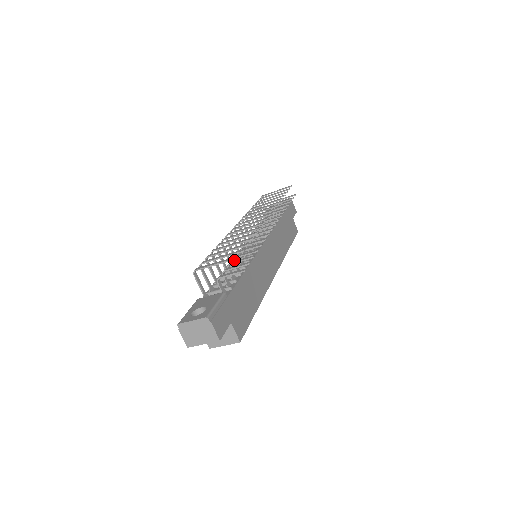
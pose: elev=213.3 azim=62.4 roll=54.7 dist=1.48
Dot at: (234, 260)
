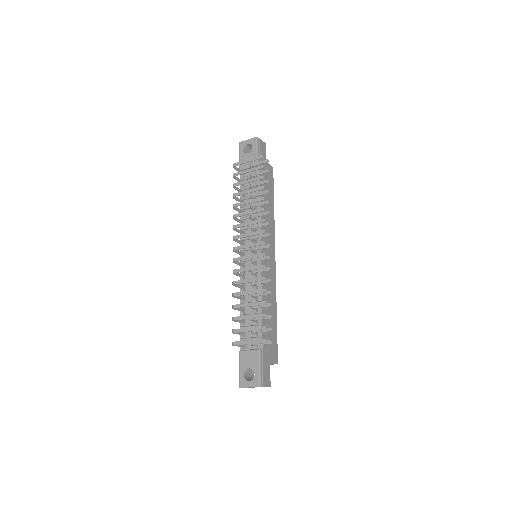
Dot at: (252, 306)
